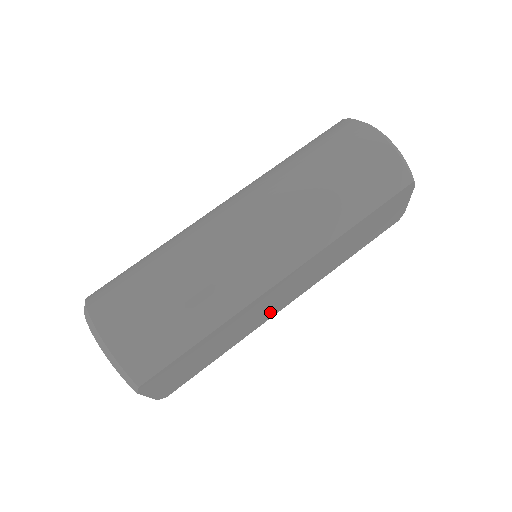
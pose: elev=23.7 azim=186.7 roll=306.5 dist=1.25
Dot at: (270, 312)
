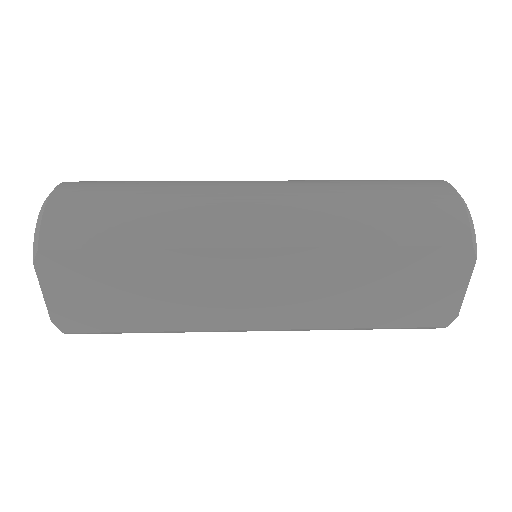
Dot at: (230, 313)
